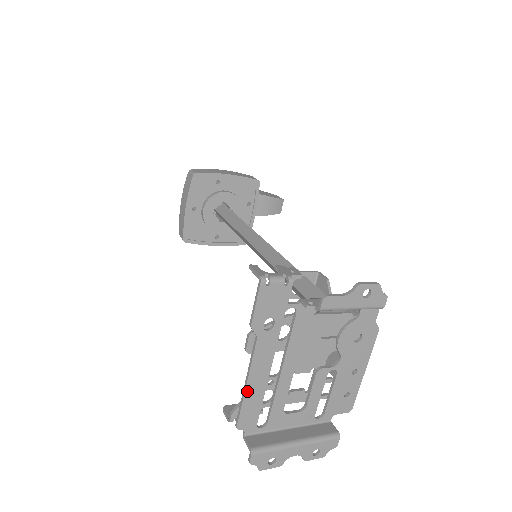
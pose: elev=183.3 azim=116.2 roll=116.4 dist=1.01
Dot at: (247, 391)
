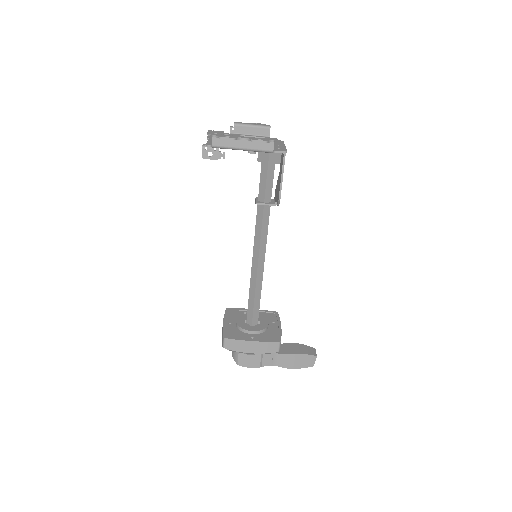
Dot at: (210, 140)
